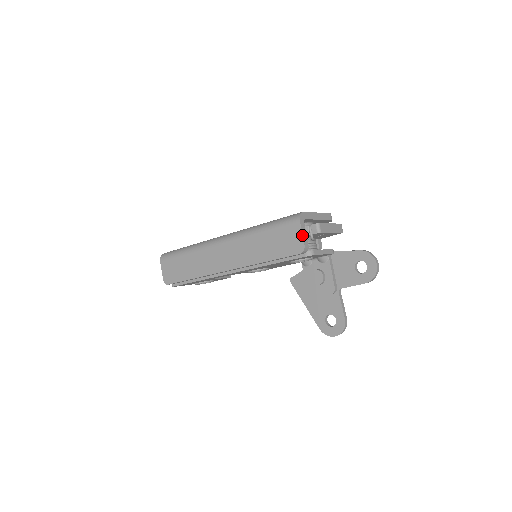
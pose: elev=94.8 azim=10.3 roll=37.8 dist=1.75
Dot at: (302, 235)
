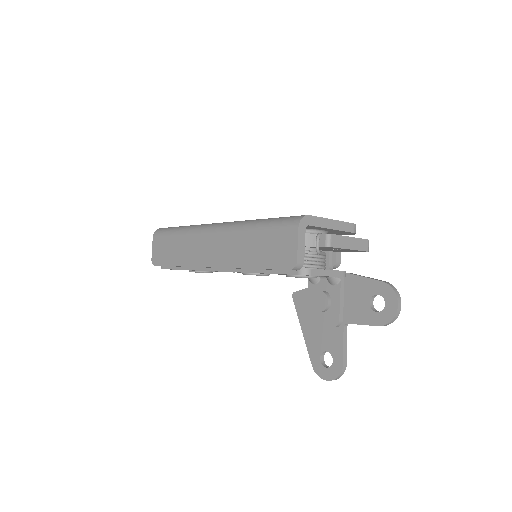
Dot at: (297, 246)
